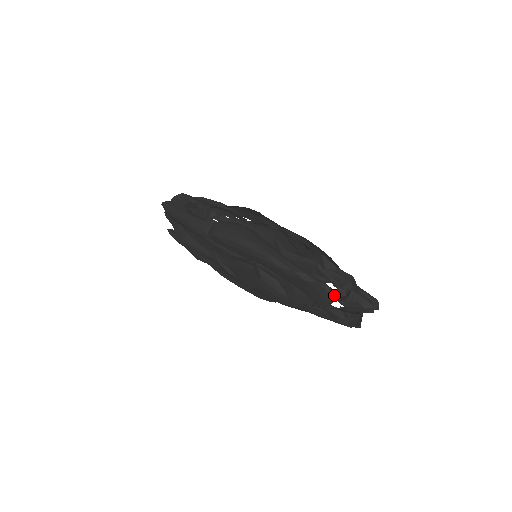
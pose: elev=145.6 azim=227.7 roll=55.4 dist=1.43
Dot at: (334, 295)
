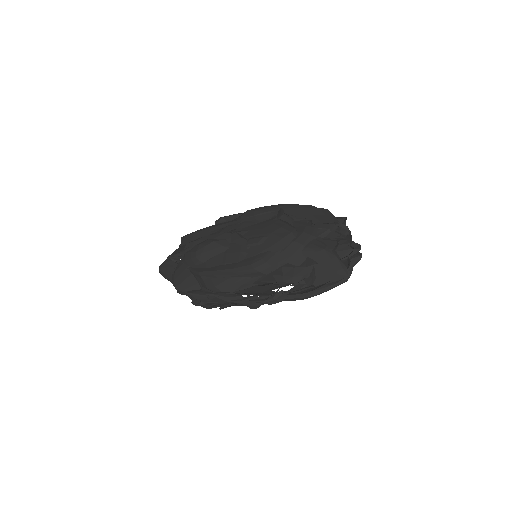
Dot at: (337, 221)
